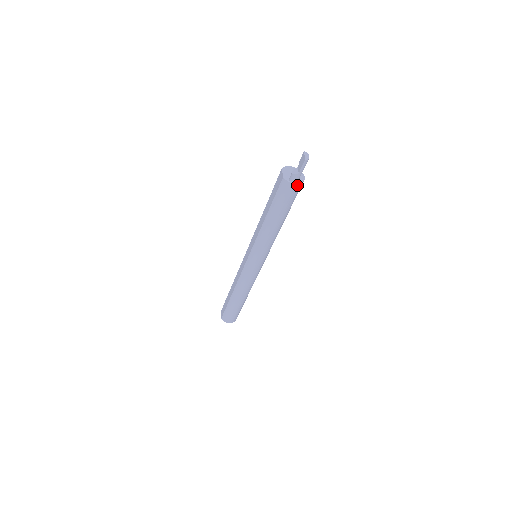
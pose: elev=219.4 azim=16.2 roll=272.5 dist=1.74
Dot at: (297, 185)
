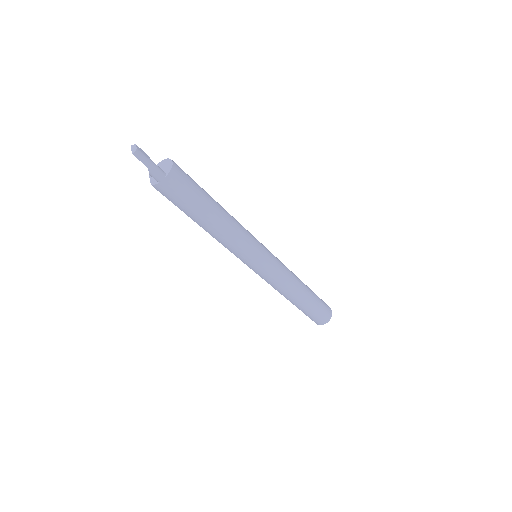
Dot at: (168, 178)
